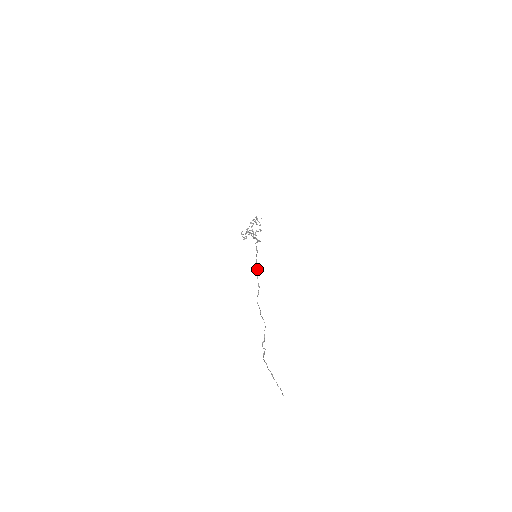
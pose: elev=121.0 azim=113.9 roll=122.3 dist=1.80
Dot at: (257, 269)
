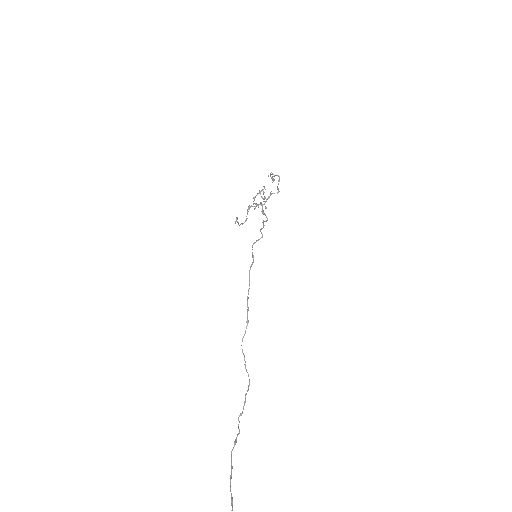
Dot at: (248, 292)
